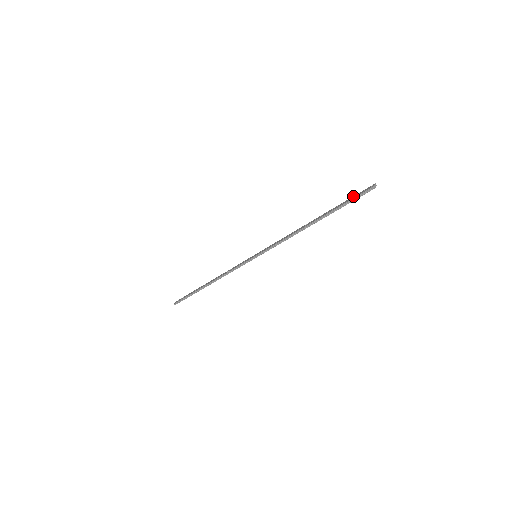
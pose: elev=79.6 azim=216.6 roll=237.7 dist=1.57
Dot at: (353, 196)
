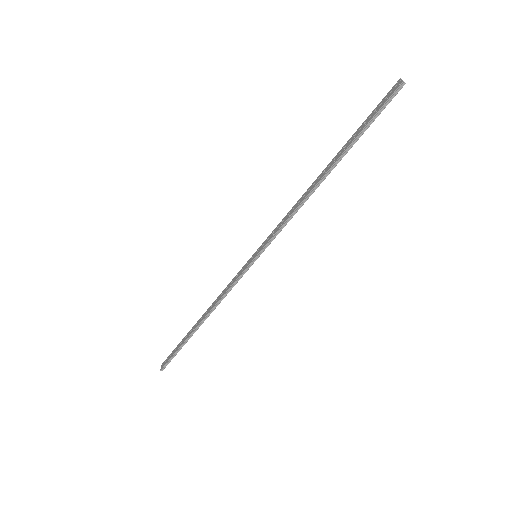
Dot at: (372, 111)
